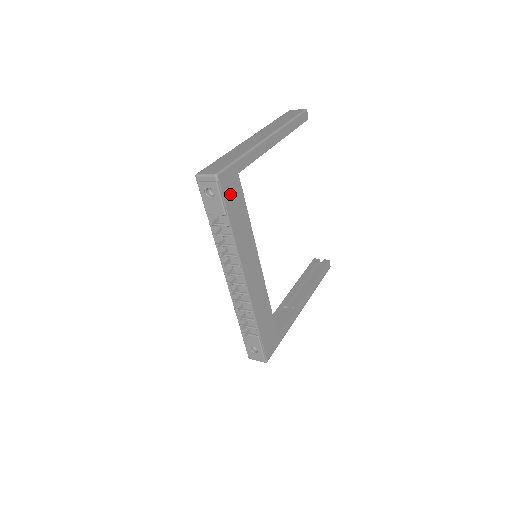
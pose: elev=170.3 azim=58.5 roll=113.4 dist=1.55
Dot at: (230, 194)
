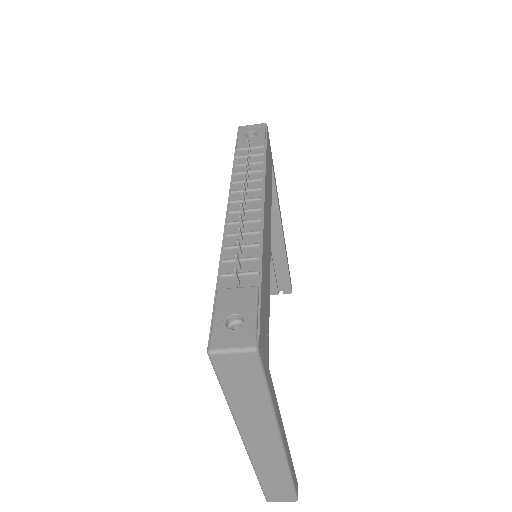
Dot at: (268, 151)
